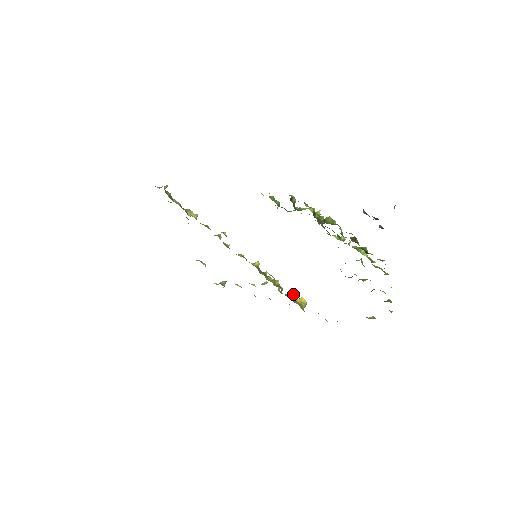
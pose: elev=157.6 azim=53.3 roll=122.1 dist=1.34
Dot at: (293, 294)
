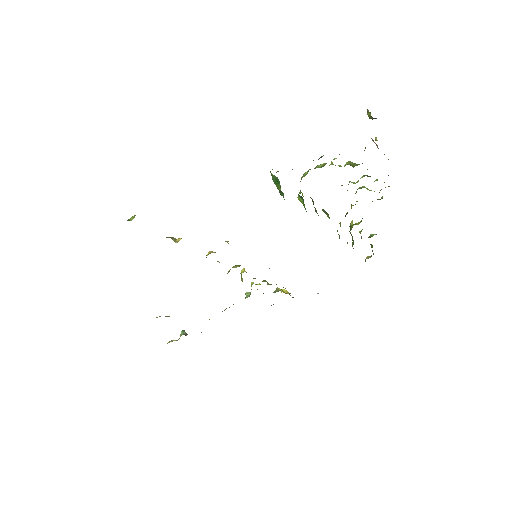
Dot at: (277, 289)
